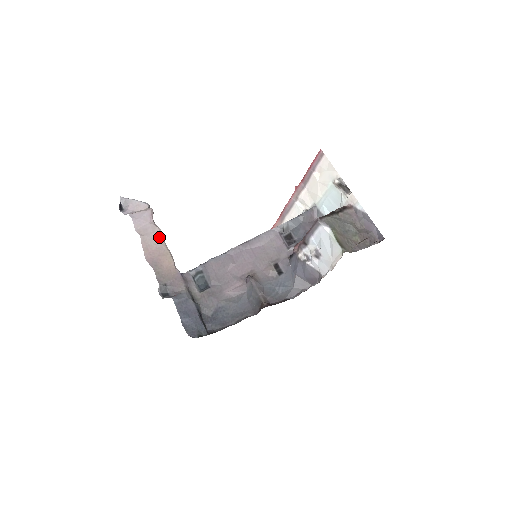
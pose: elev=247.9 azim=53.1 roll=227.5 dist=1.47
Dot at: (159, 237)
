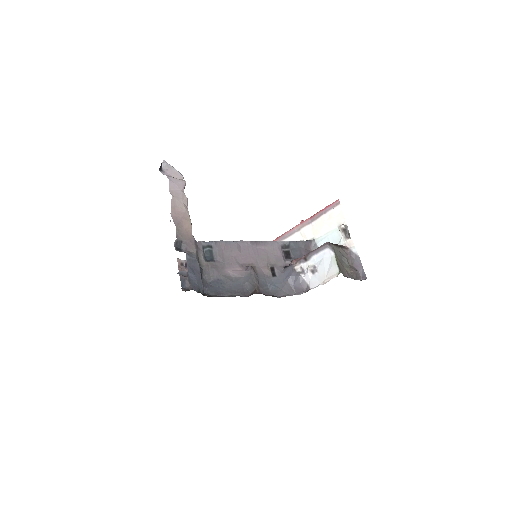
Dot at: (186, 205)
